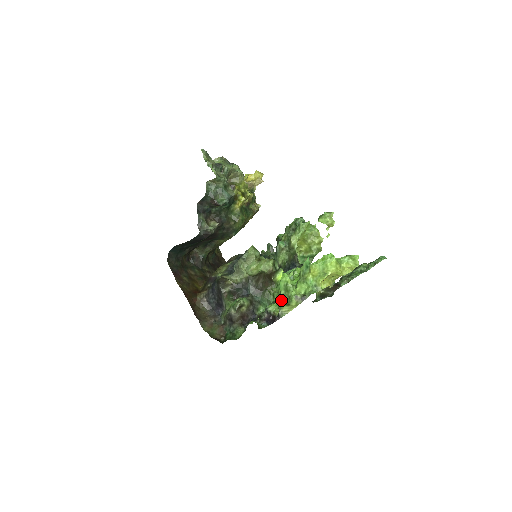
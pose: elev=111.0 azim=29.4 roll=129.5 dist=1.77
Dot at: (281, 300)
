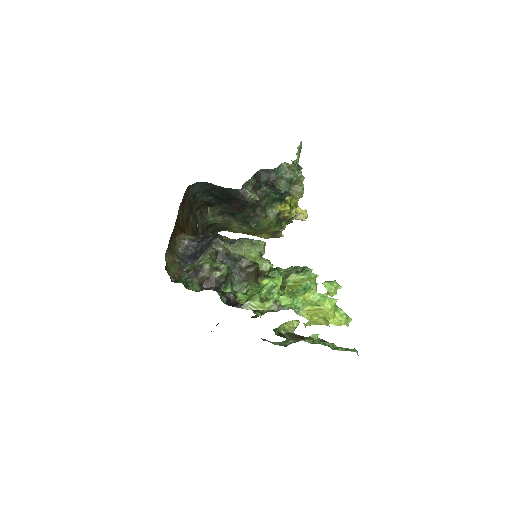
Dot at: (262, 290)
